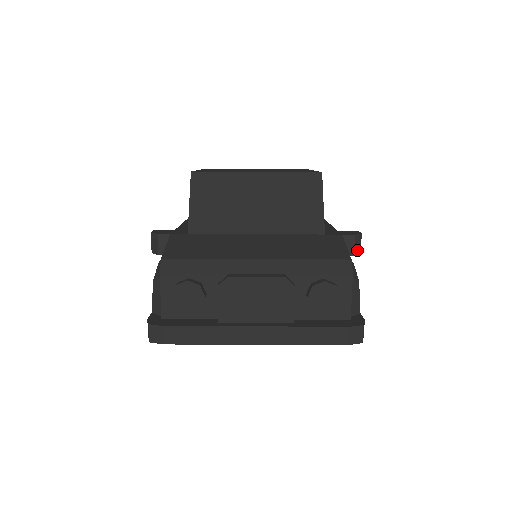
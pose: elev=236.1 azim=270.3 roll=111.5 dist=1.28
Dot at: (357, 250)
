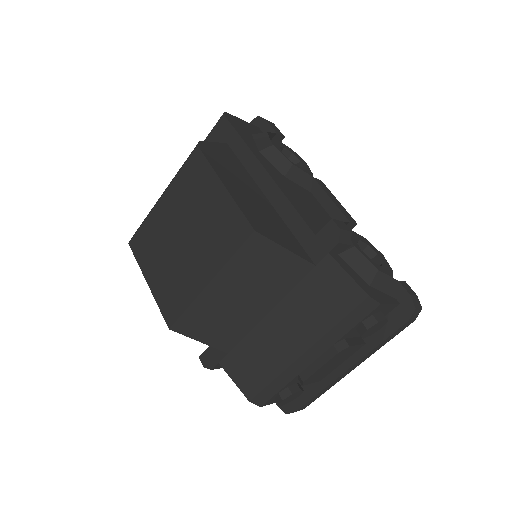
Dot at: (348, 238)
